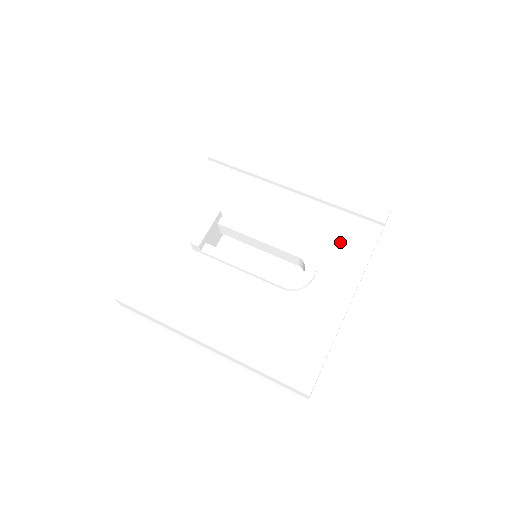
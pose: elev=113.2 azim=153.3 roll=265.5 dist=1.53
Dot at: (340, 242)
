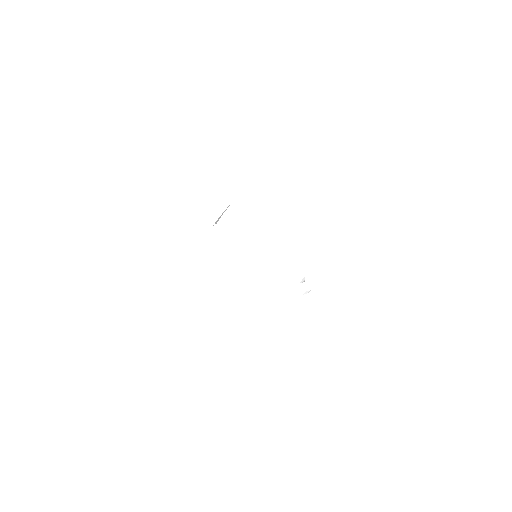
Dot at: (323, 271)
